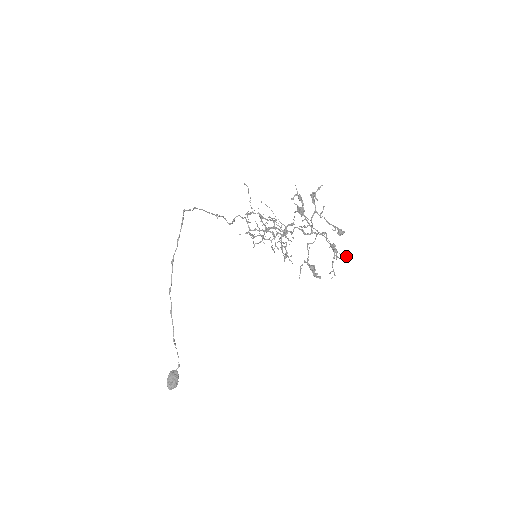
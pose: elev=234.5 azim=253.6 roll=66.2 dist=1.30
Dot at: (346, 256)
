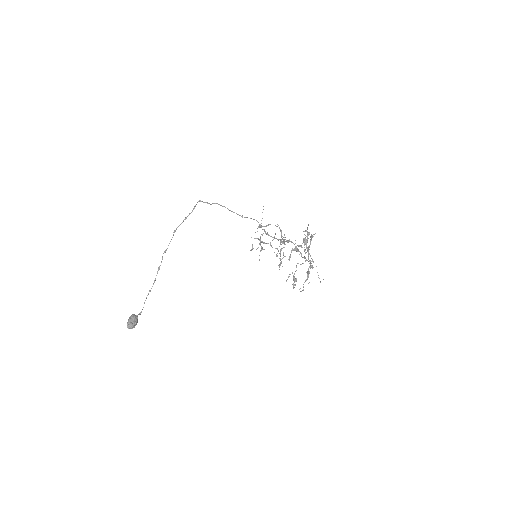
Dot at: occluded
